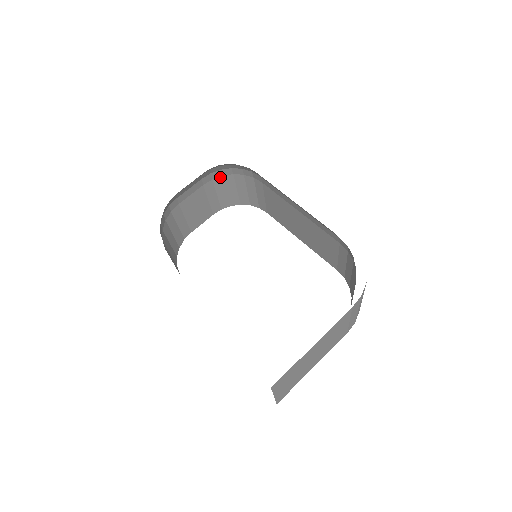
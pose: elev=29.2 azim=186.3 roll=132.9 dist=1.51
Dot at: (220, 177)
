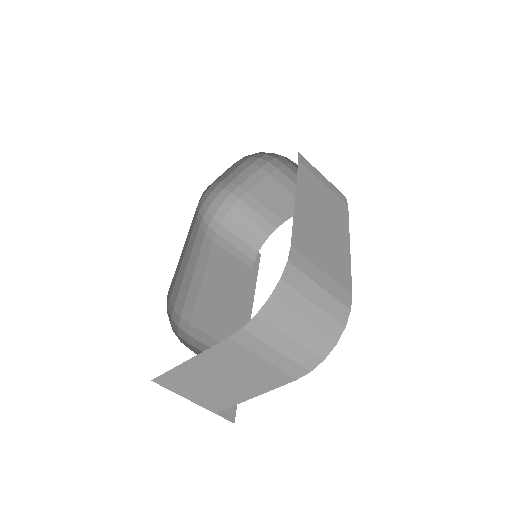
Dot at: (284, 166)
